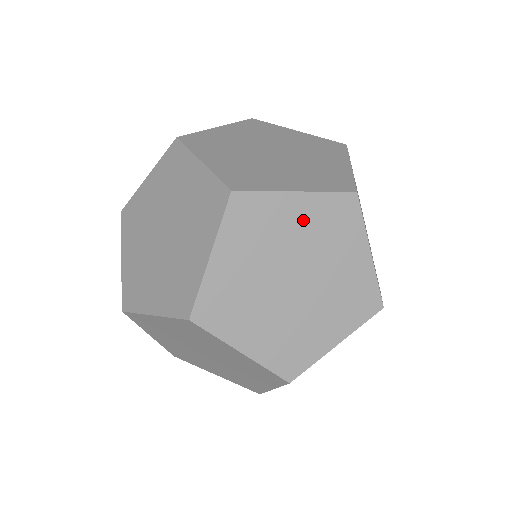
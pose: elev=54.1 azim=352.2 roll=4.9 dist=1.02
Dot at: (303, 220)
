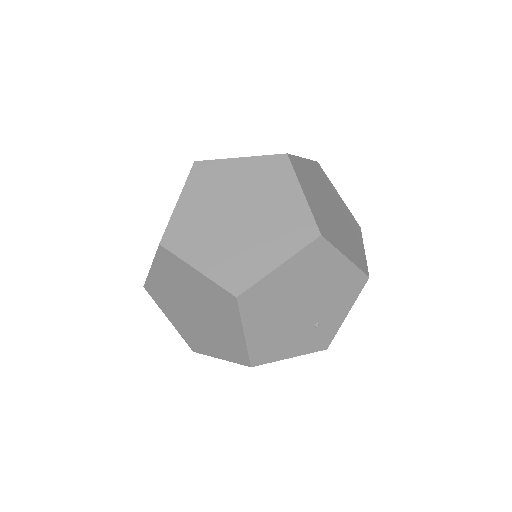
Dot at: (245, 175)
